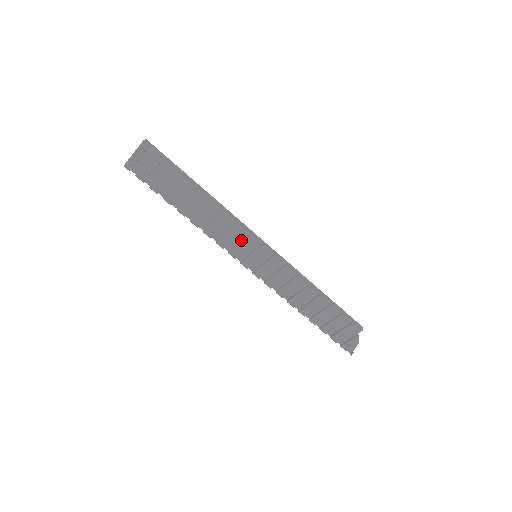
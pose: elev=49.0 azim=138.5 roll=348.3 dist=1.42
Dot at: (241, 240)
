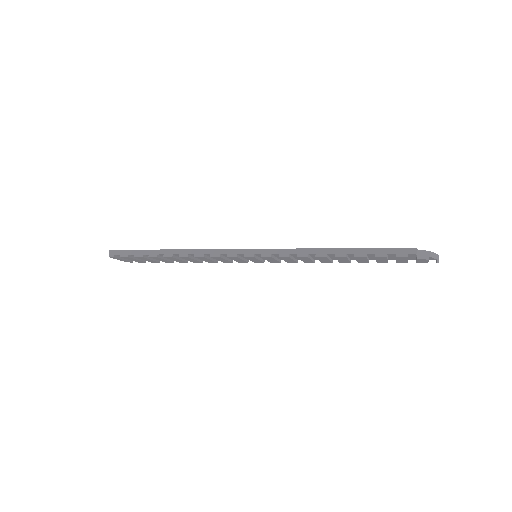
Dot at: (231, 258)
